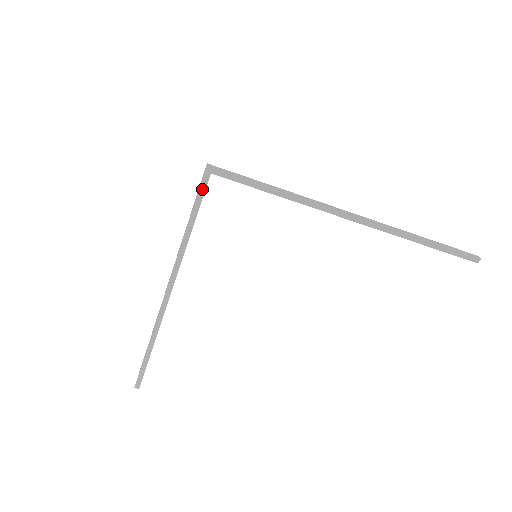
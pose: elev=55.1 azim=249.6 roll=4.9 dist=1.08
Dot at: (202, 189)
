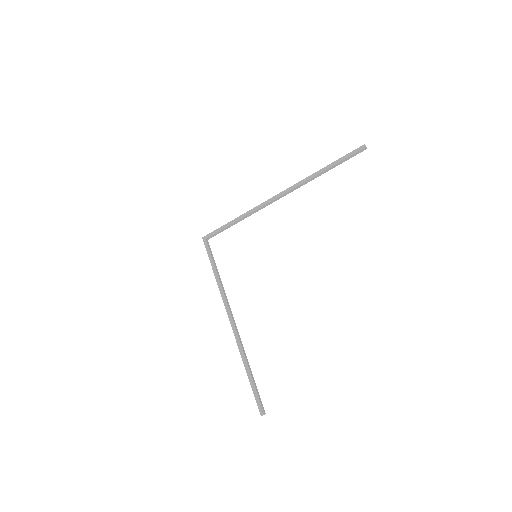
Dot at: (207, 249)
